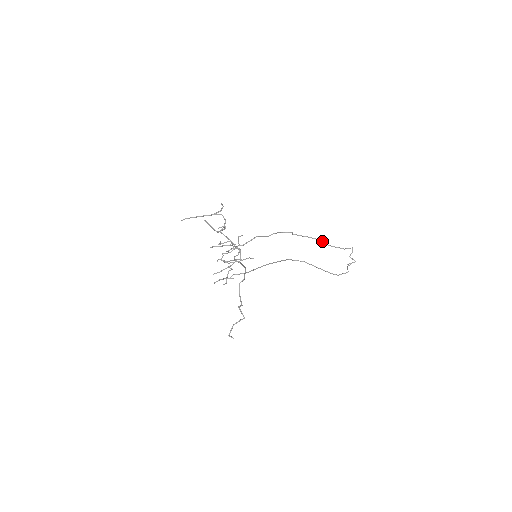
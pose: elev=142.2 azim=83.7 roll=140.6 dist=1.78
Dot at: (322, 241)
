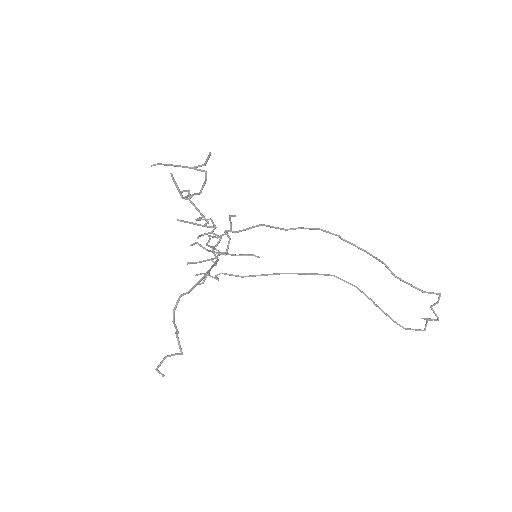
Dot at: (385, 265)
